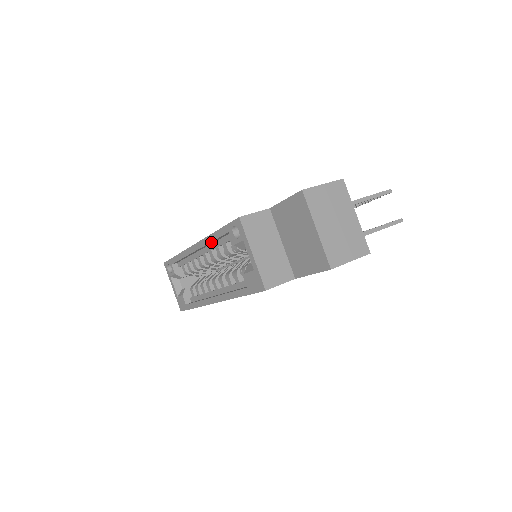
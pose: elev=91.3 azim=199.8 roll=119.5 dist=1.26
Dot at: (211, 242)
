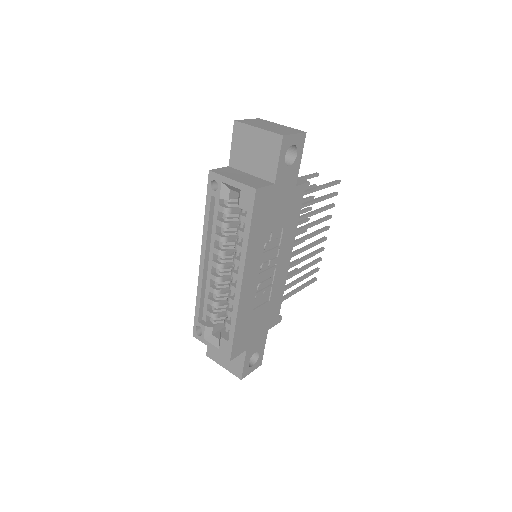
Dot at: (208, 233)
